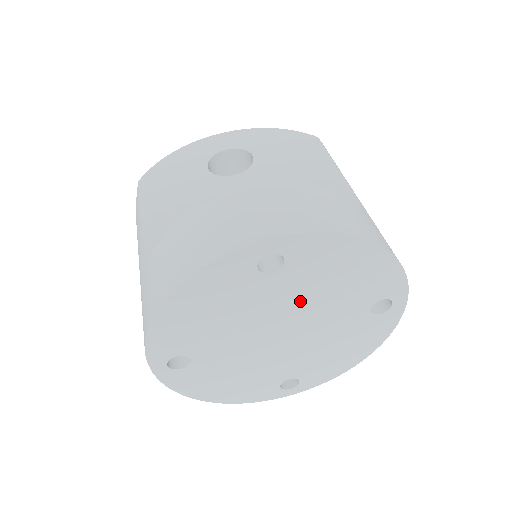
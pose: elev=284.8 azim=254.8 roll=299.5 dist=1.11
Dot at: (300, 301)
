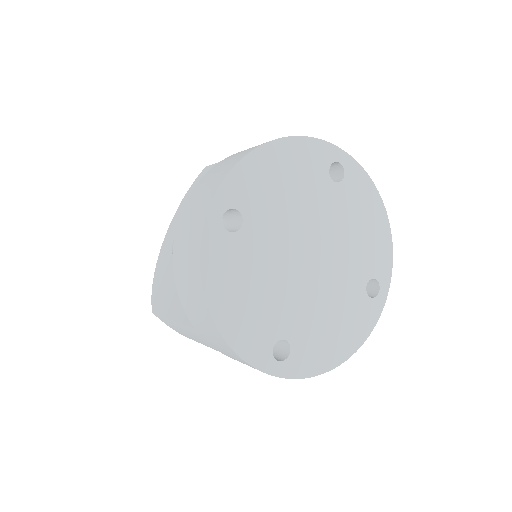
Dot at: (285, 224)
